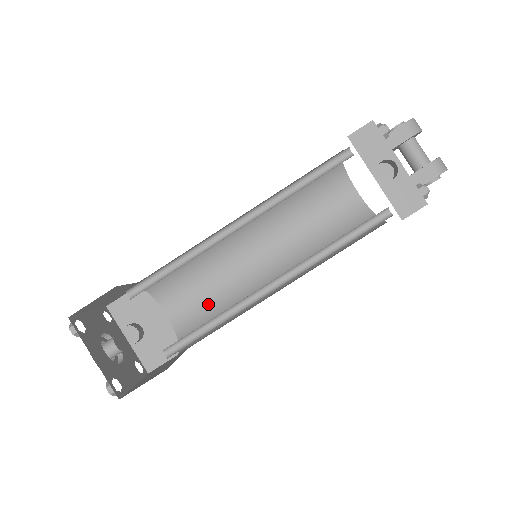
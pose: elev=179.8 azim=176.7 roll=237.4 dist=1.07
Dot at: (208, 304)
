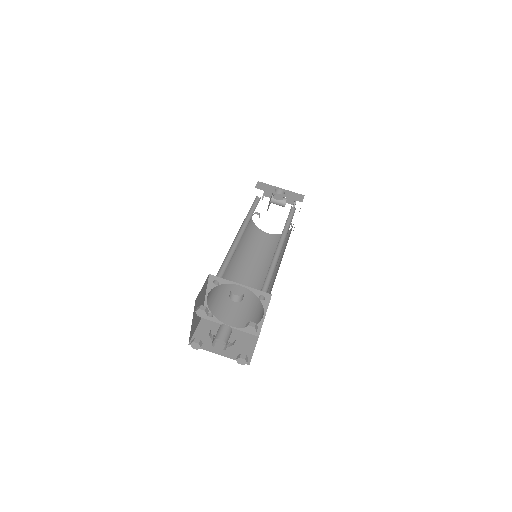
Dot at: (248, 306)
